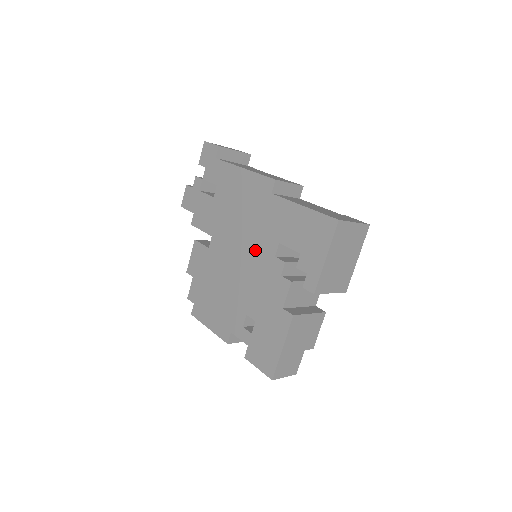
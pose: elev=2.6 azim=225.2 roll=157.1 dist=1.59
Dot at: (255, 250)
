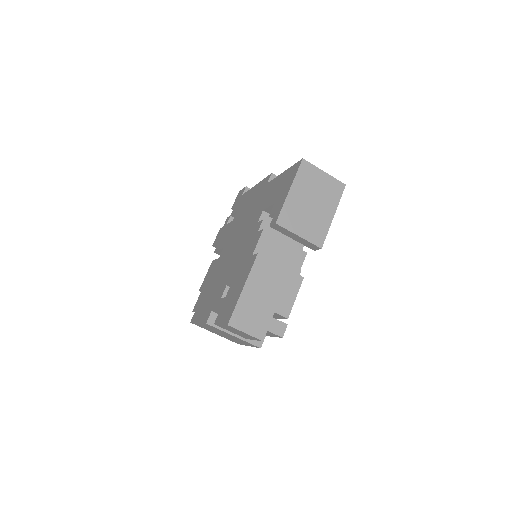
Dot at: (247, 230)
